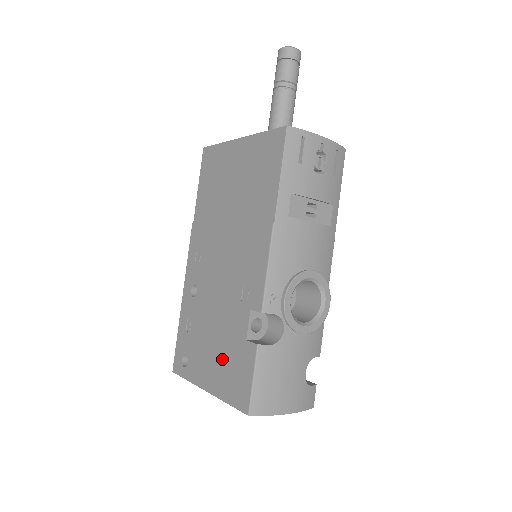
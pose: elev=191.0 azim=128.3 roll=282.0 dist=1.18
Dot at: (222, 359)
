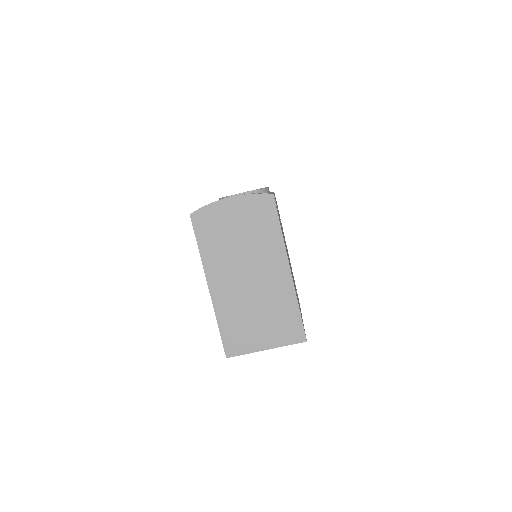
Dot at: occluded
